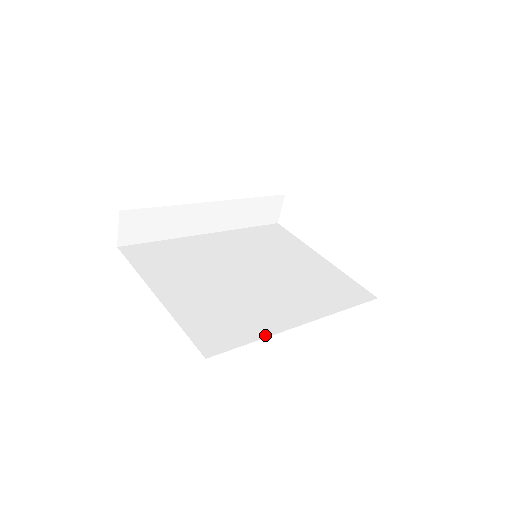
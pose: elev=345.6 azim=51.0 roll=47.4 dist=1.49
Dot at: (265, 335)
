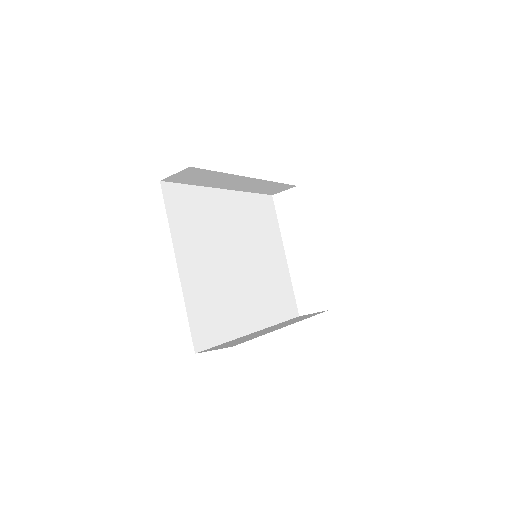
Dot at: (232, 338)
